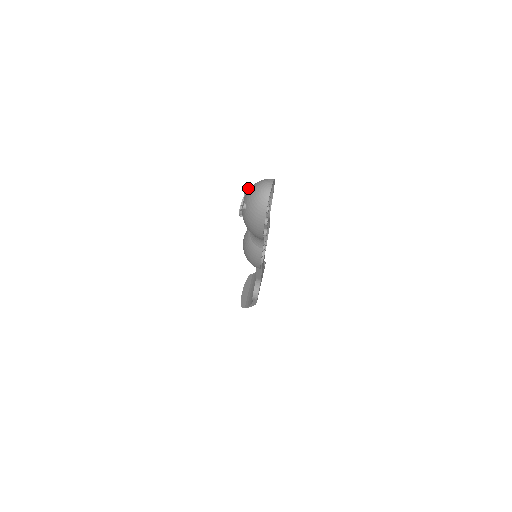
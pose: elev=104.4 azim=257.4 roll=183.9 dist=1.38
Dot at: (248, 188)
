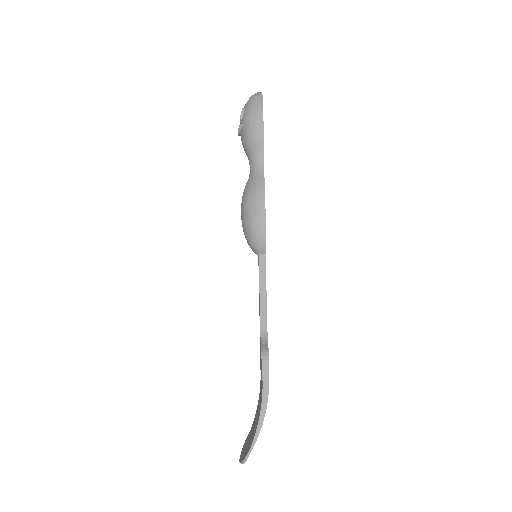
Dot at: occluded
